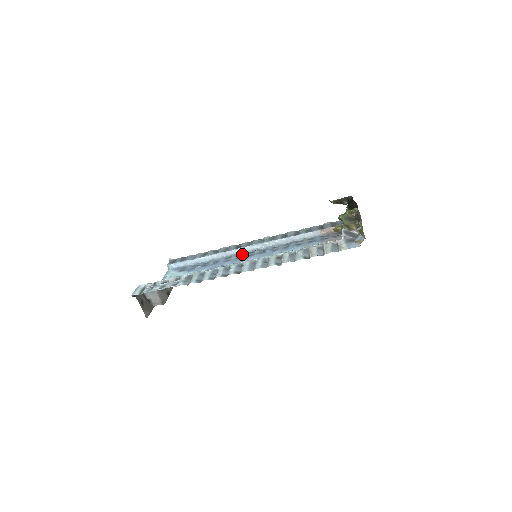
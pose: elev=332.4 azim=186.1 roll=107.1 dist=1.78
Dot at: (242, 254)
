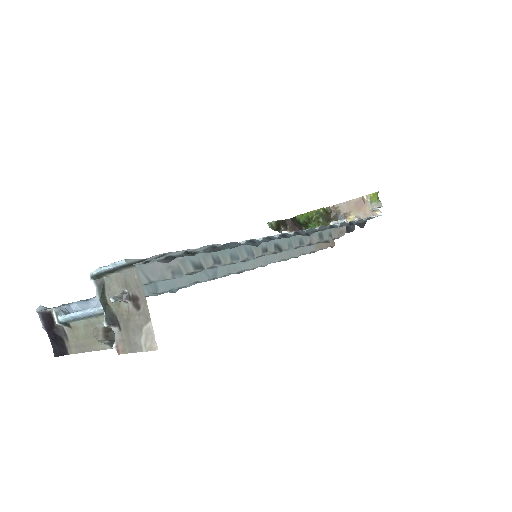
Dot at: occluded
